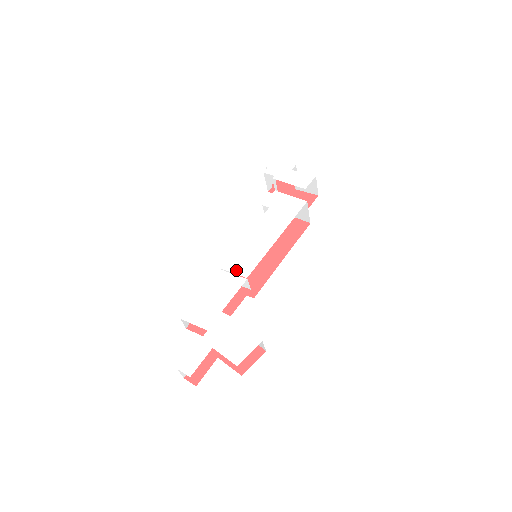
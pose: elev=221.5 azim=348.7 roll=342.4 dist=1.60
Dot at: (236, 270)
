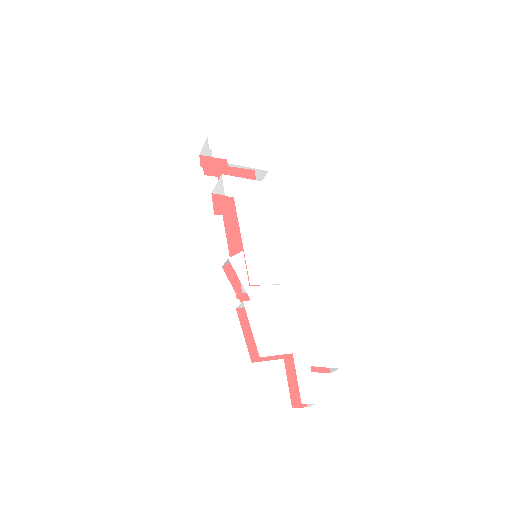
Dot at: (265, 280)
